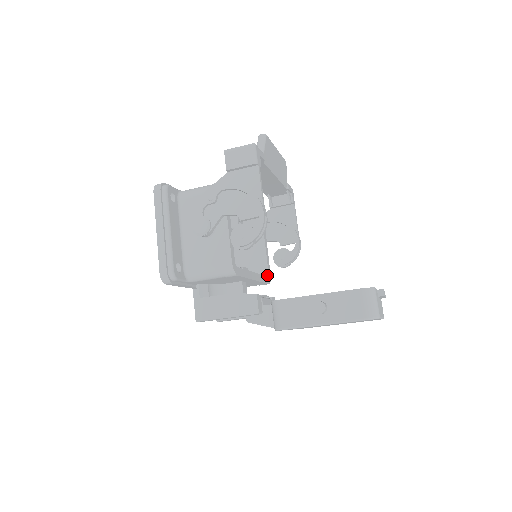
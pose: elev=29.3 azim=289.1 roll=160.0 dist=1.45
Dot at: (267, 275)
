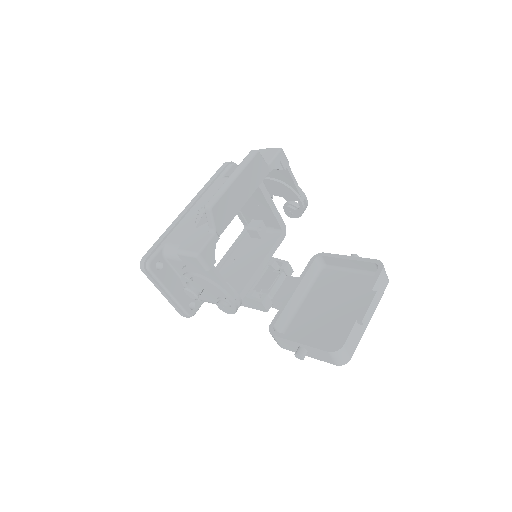
Dot at: (281, 230)
